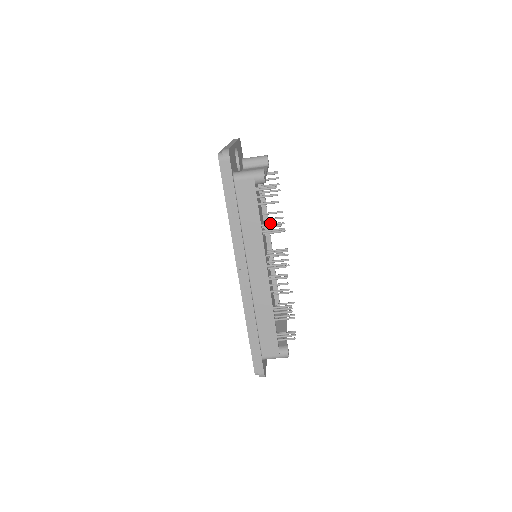
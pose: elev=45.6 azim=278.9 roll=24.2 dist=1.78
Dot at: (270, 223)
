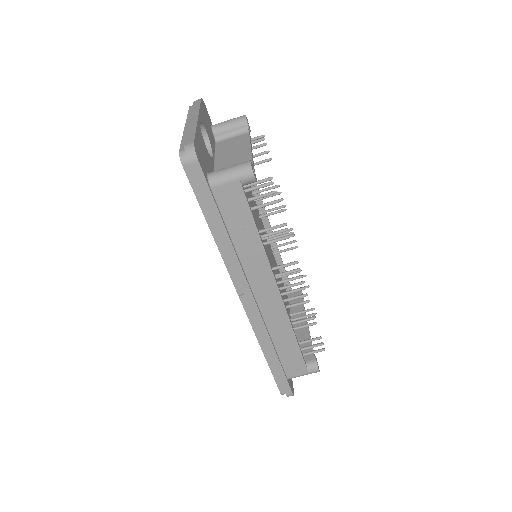
Dot at: (271, 227)
